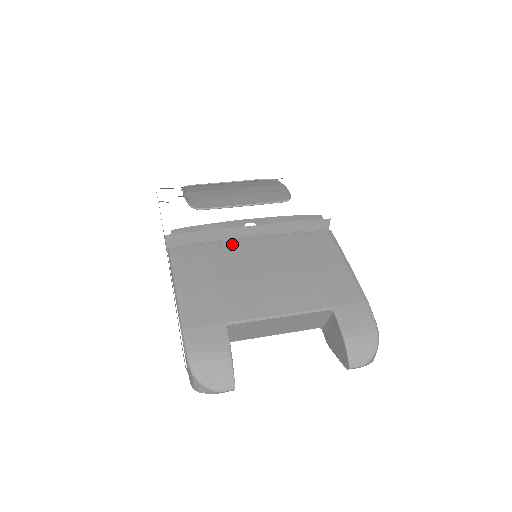
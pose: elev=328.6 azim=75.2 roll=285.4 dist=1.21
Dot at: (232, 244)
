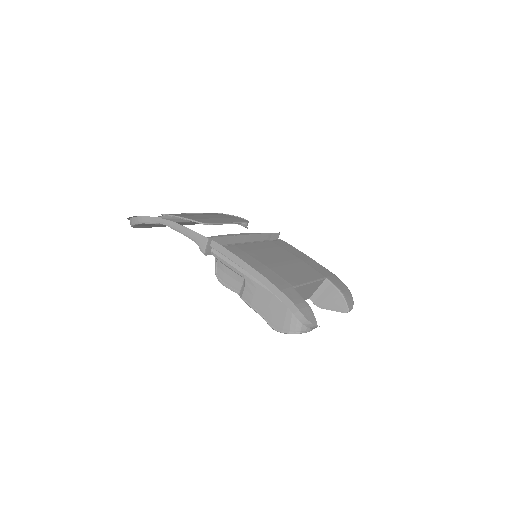
Dot at: (247, 246)
